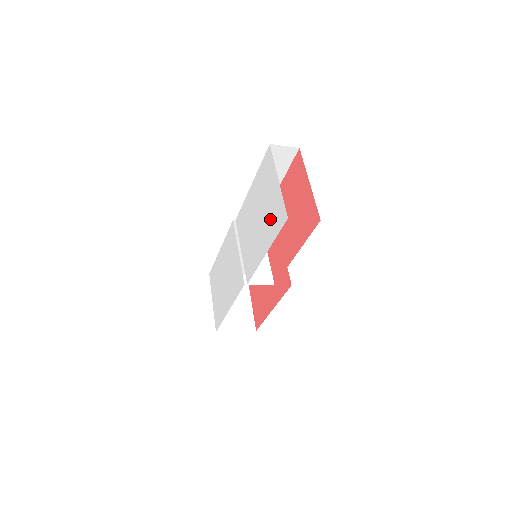
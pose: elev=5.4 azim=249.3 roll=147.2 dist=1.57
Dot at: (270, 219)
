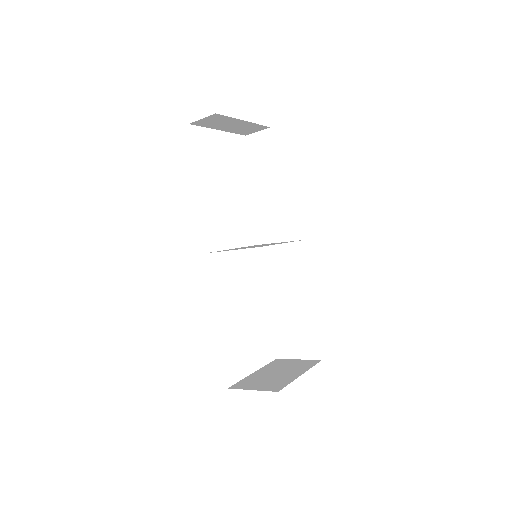
Dot at: occluded
